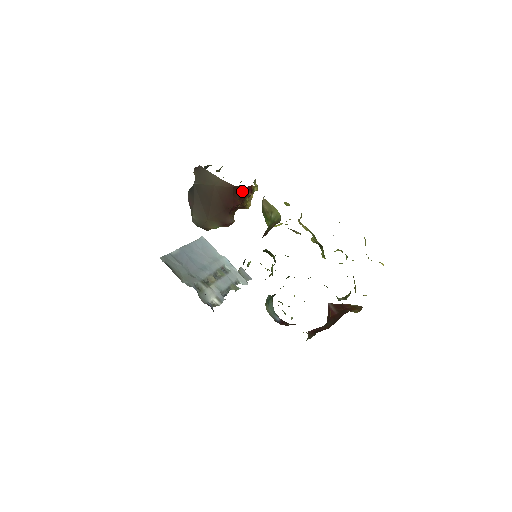
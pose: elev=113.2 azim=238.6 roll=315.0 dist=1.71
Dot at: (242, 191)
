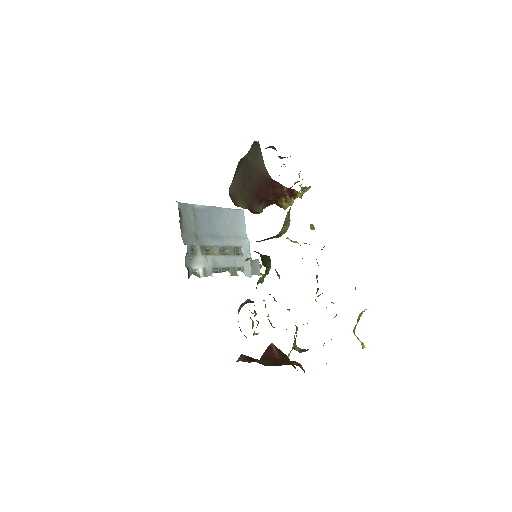
Dot at: (279, 189)
